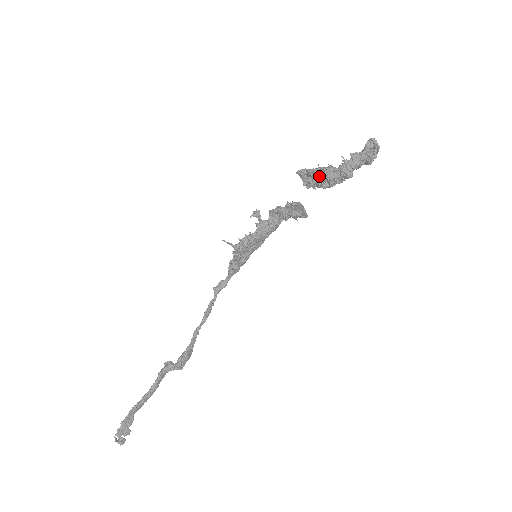
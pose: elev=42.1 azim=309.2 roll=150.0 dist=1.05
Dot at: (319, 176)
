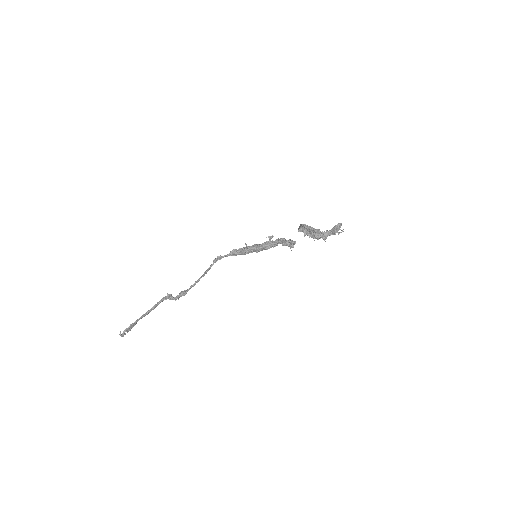
Dot at: (310, 231)
